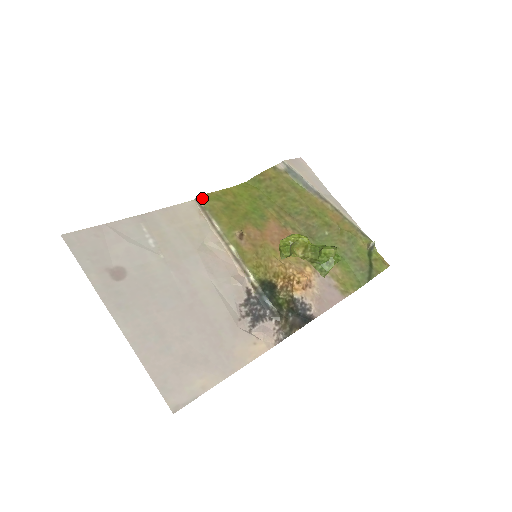
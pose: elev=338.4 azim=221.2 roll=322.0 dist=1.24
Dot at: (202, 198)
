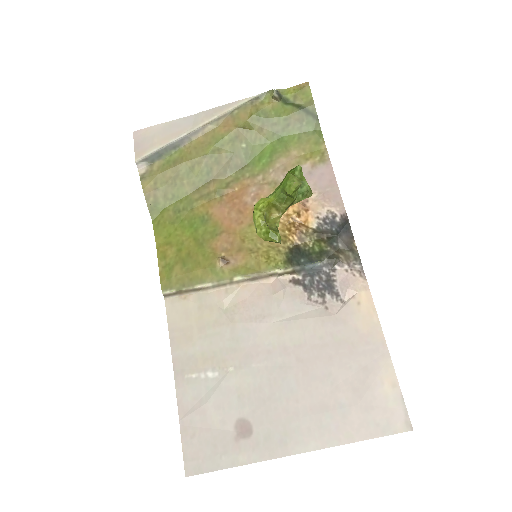
Dot at: (165, 289)
